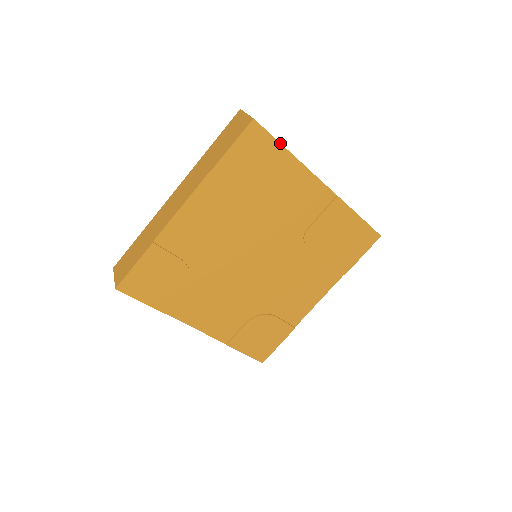
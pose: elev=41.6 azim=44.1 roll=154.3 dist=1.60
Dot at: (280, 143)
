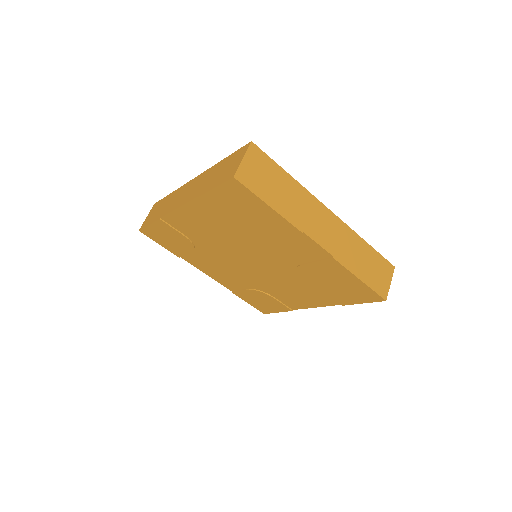
Dot at: (265, 202)
